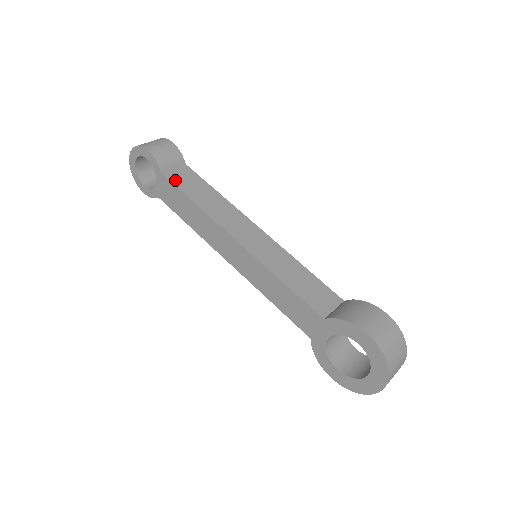
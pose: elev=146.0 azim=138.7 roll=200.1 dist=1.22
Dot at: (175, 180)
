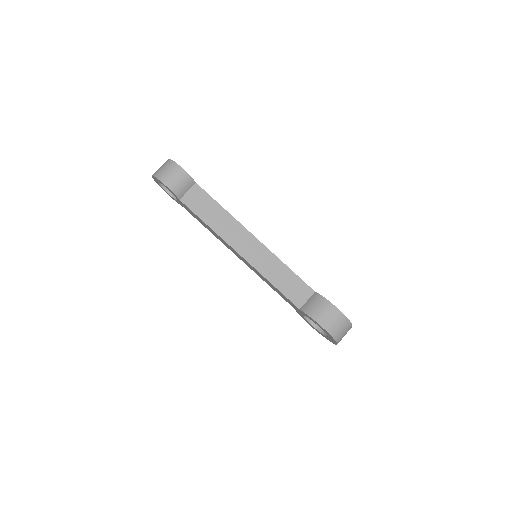
Dot at: (190, 204)
